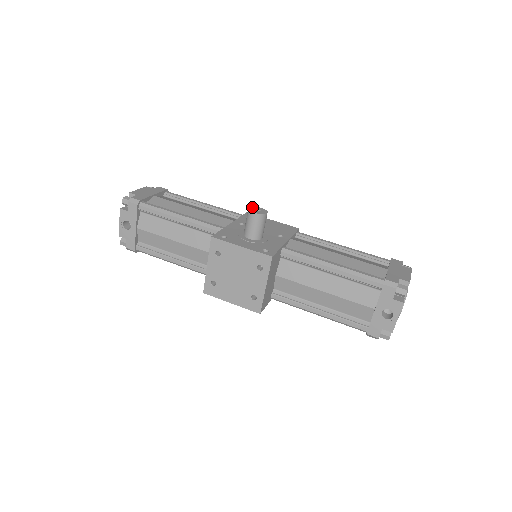
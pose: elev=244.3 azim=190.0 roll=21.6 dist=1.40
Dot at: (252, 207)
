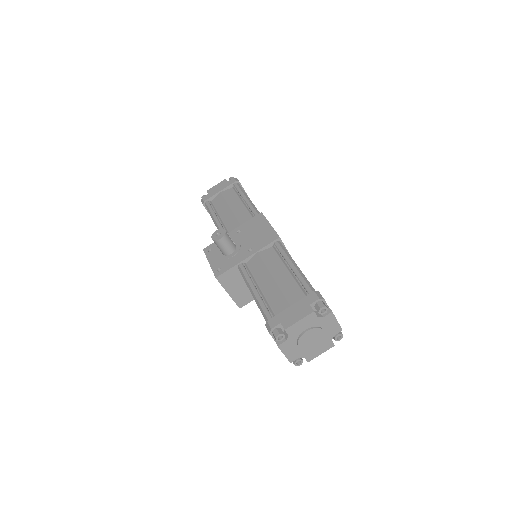
Dot at: (219, 230)
